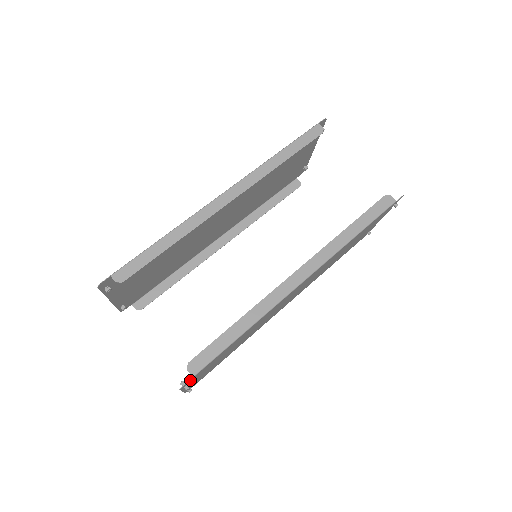
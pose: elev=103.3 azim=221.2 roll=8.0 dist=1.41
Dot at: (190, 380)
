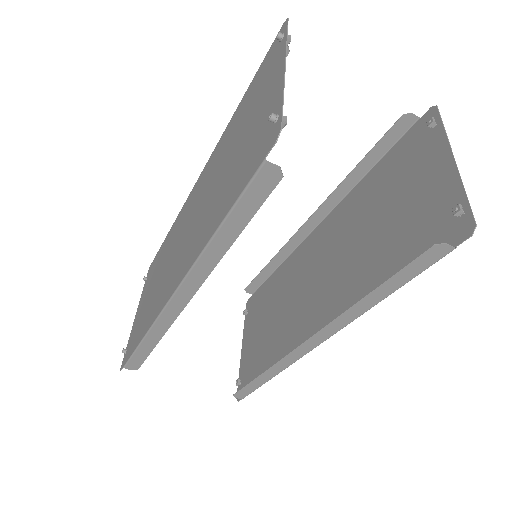
Dot at: occluded
